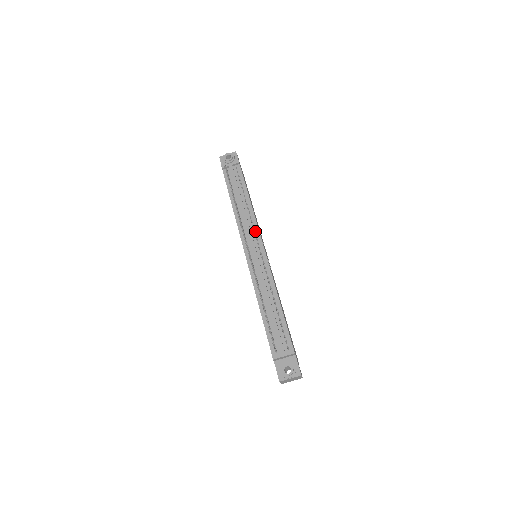
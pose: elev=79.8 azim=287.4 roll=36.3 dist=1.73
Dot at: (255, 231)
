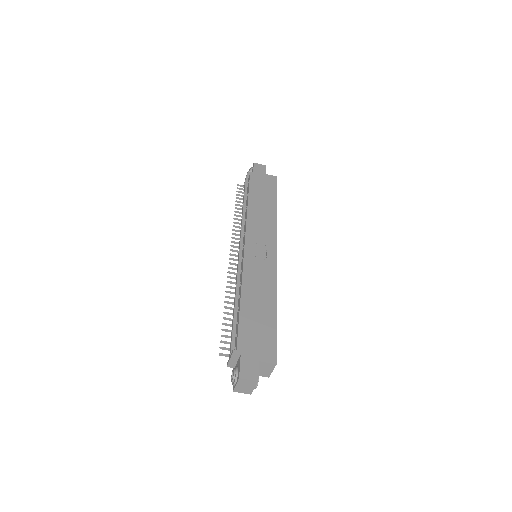
Dot at: (244, 232)
